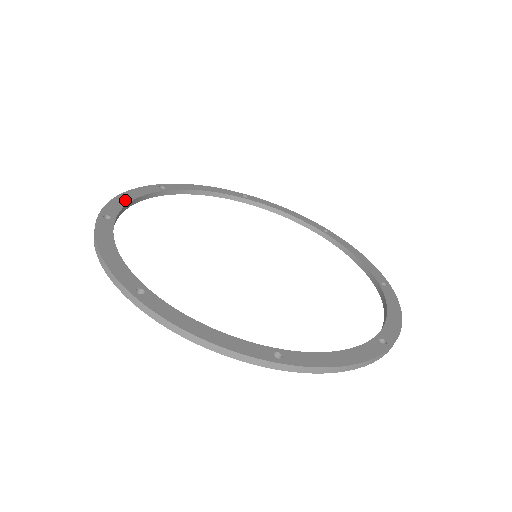
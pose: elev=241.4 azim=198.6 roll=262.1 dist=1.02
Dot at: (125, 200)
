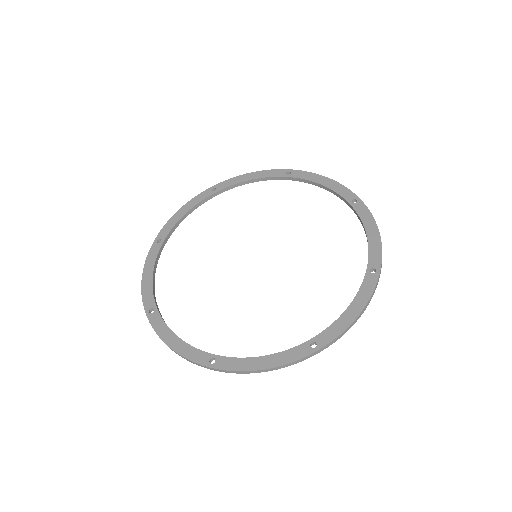
Dot at: (149, 282)
